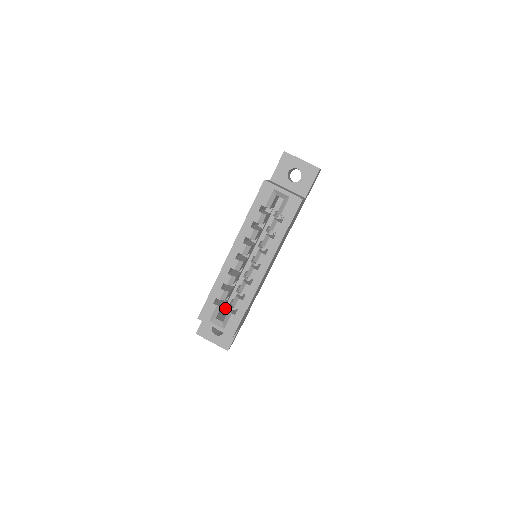
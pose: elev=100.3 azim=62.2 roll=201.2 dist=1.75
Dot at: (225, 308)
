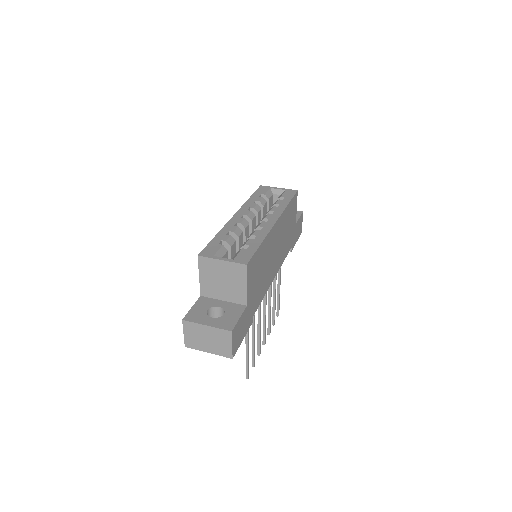
Dot at: occluded
